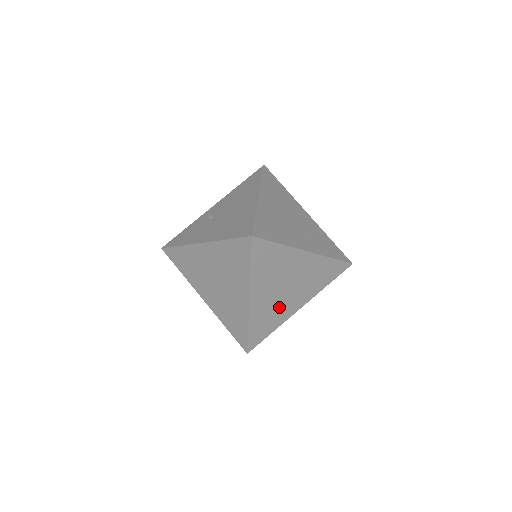
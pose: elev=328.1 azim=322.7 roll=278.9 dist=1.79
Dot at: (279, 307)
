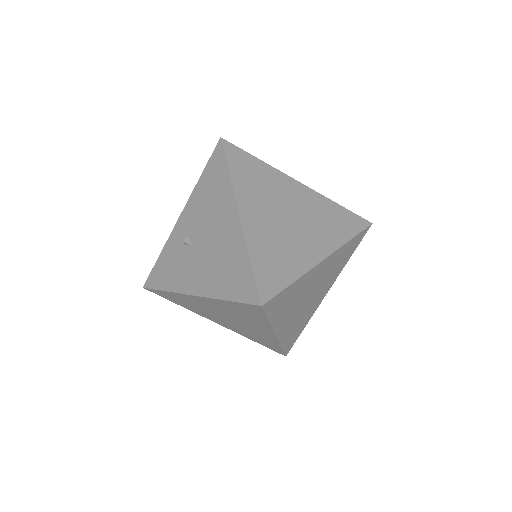
Dot at: (306, 311)
